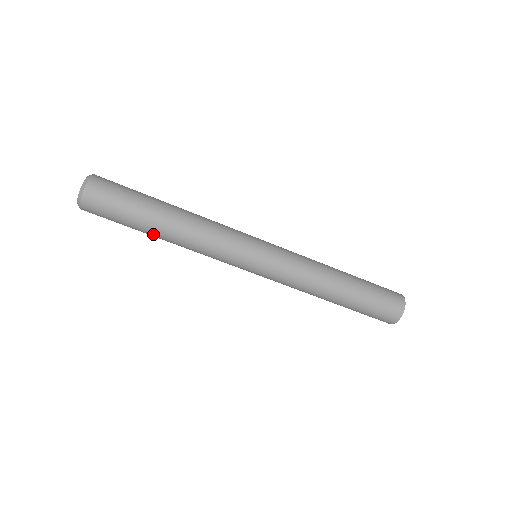
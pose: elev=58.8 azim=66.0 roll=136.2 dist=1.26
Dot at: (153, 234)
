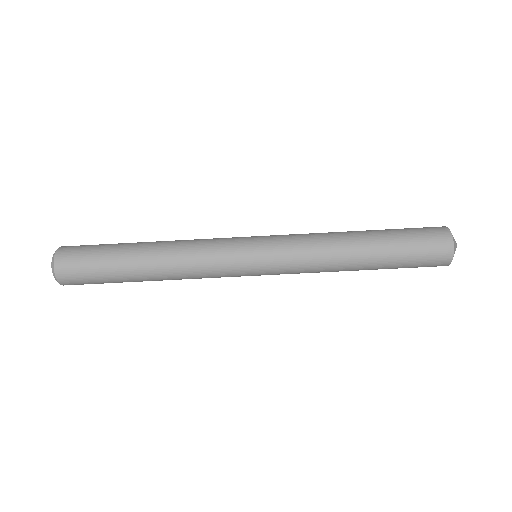
Dot at: (138, 277)
